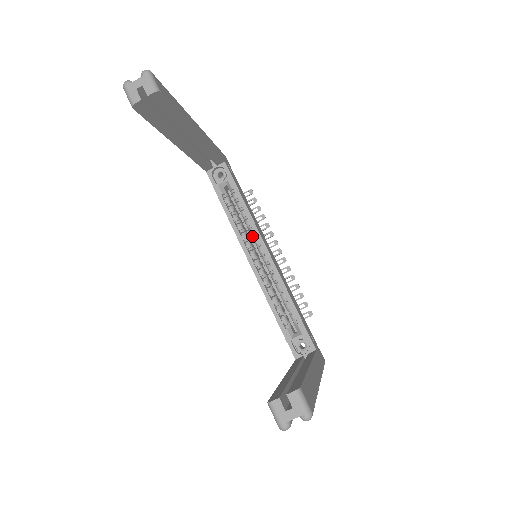
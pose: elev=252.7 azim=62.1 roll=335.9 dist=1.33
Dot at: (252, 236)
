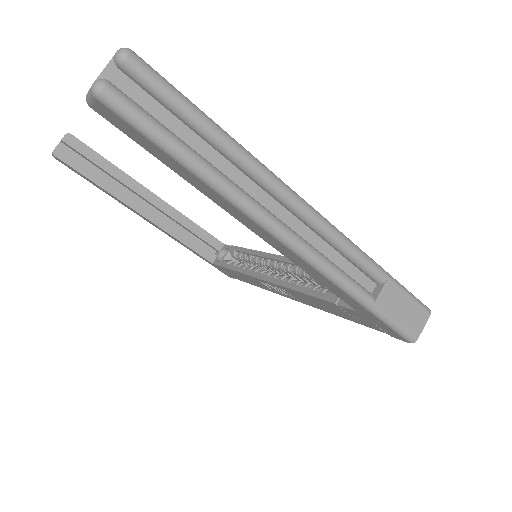
Dot at: (263, 264)
